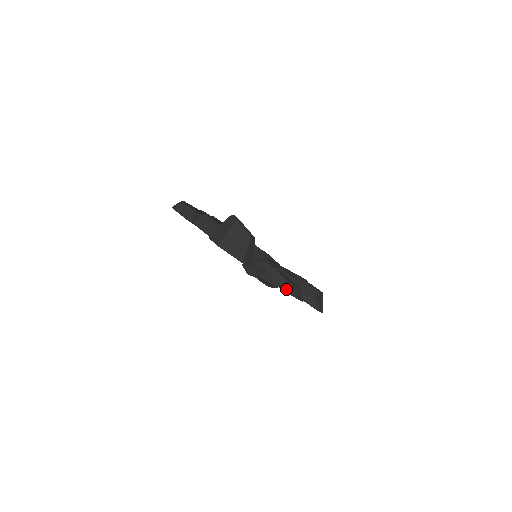
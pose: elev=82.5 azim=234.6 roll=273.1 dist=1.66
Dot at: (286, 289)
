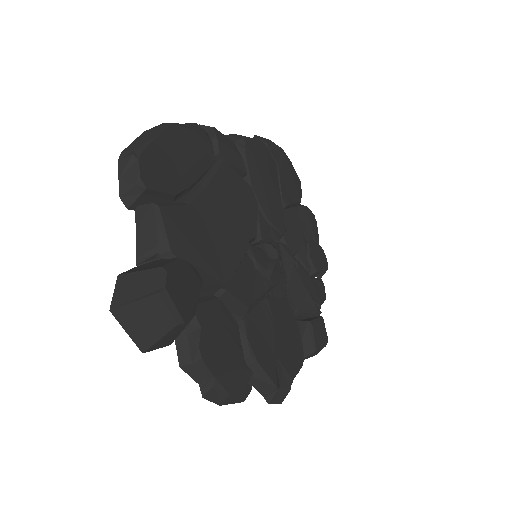
Dot at: (211, 396)
